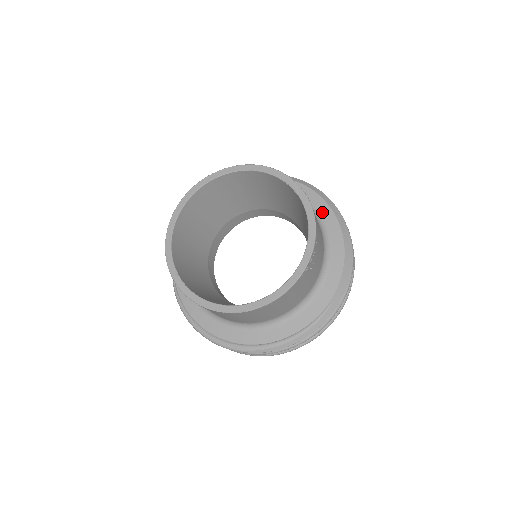
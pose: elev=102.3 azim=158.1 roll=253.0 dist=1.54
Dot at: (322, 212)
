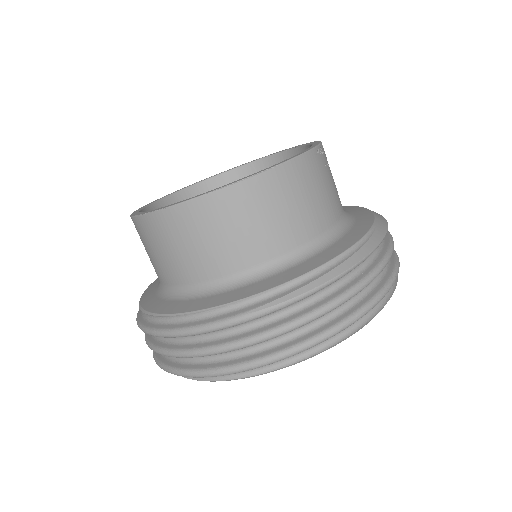
Dot at: occluded
